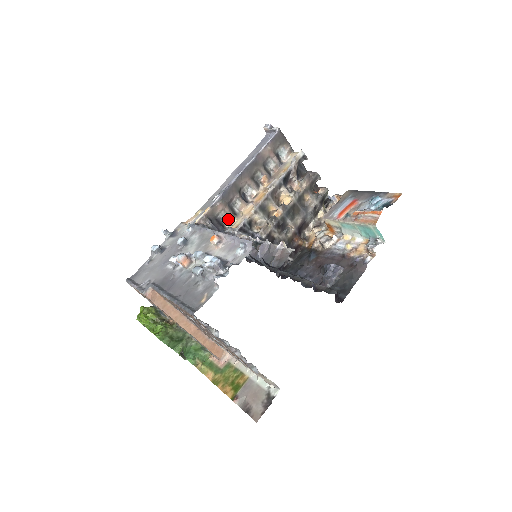
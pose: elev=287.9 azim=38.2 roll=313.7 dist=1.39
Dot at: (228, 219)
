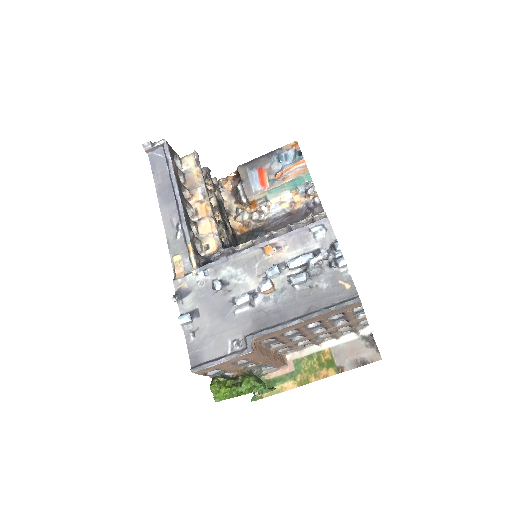
Dot at: (200, 247)
